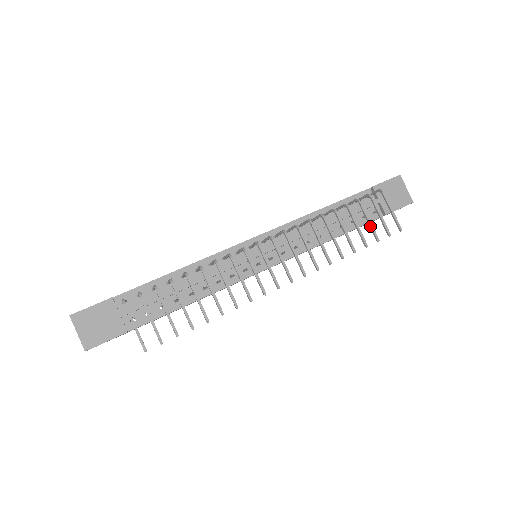
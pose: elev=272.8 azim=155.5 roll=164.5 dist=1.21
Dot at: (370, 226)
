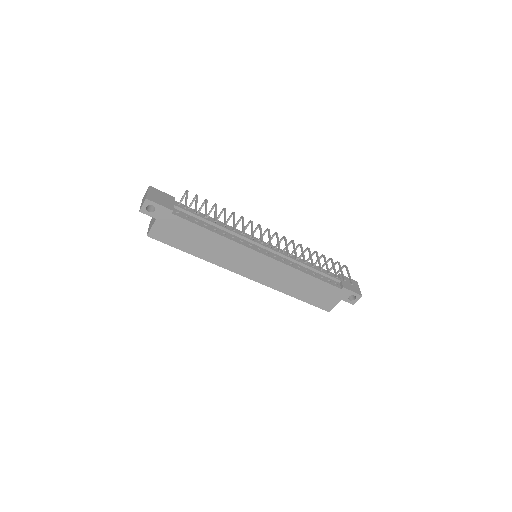
Dot at: (334, 269)
